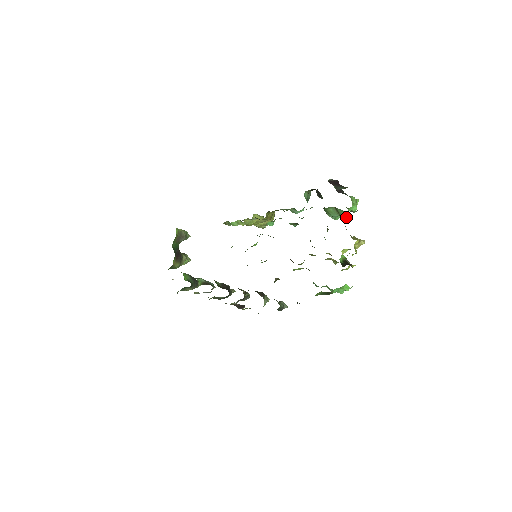
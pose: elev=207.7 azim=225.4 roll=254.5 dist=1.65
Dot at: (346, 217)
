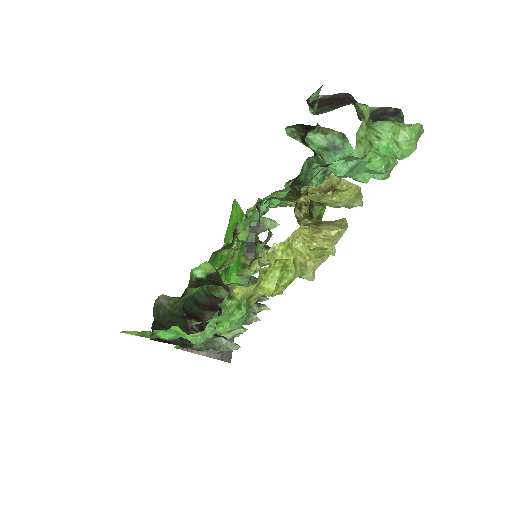
Dot at: (336, 174)
